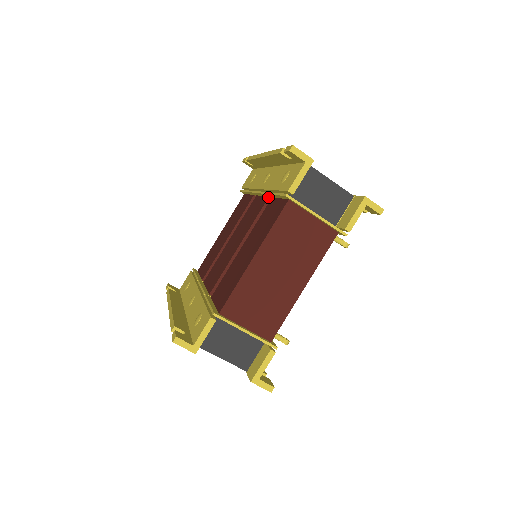
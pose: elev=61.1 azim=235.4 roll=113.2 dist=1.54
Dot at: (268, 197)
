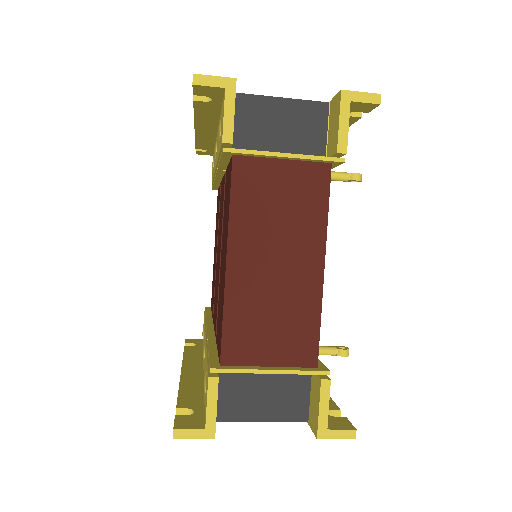
Dot at: occluded
